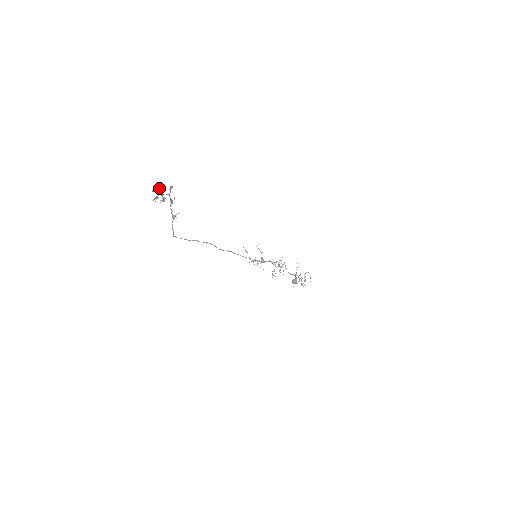
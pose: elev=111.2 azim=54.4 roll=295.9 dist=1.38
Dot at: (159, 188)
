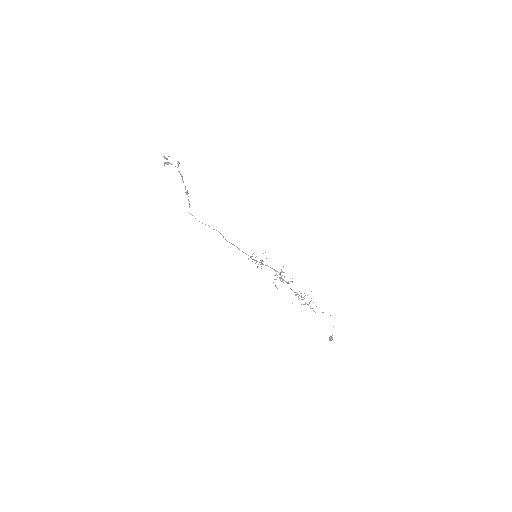
Dot at: occluded
